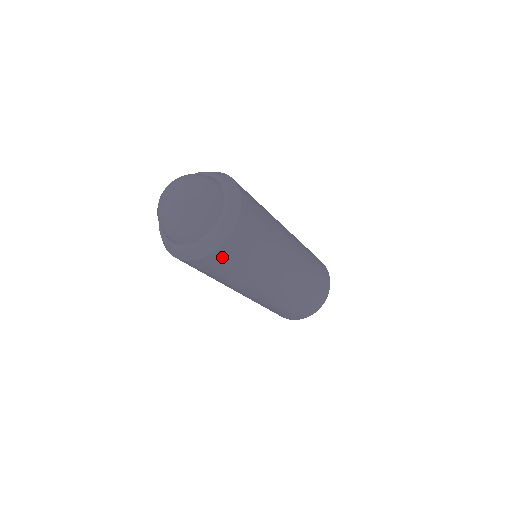
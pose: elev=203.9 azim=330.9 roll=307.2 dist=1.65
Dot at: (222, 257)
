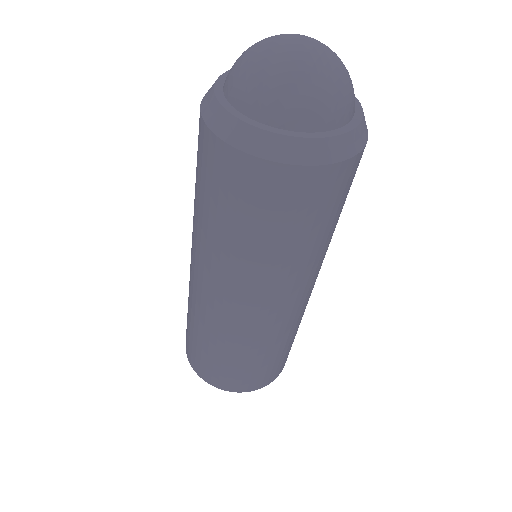
Dot at: (268, 184)
